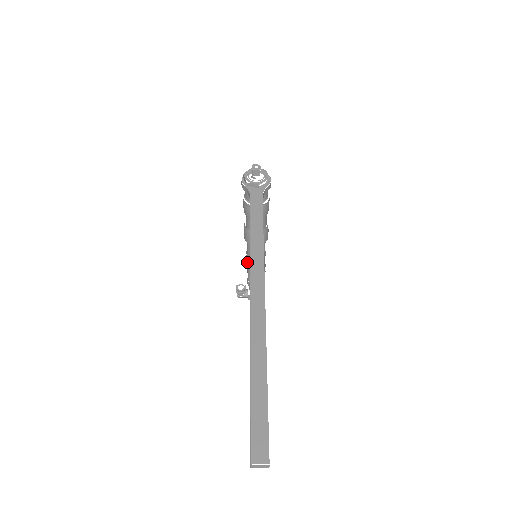
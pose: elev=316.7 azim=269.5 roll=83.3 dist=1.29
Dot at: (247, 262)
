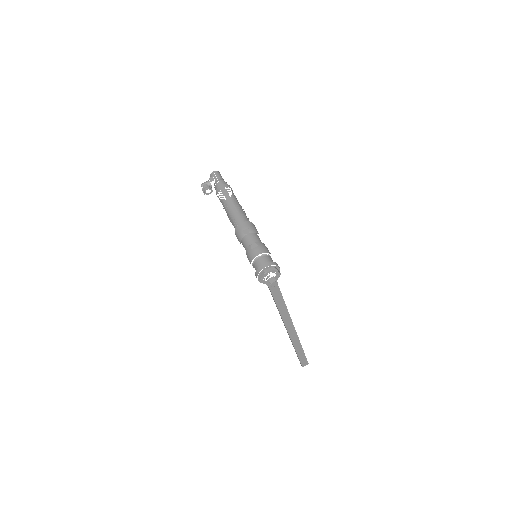
Dot at: (228, 216)
